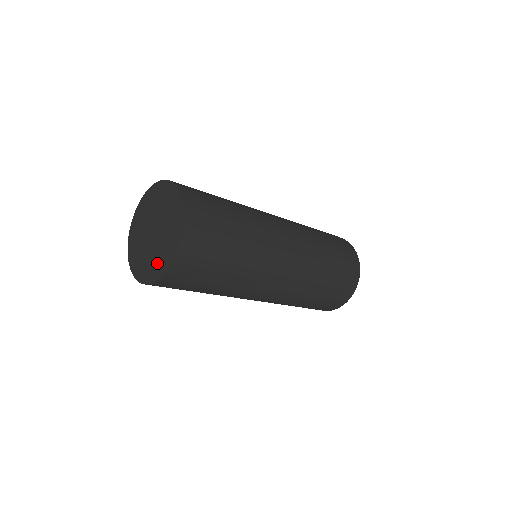
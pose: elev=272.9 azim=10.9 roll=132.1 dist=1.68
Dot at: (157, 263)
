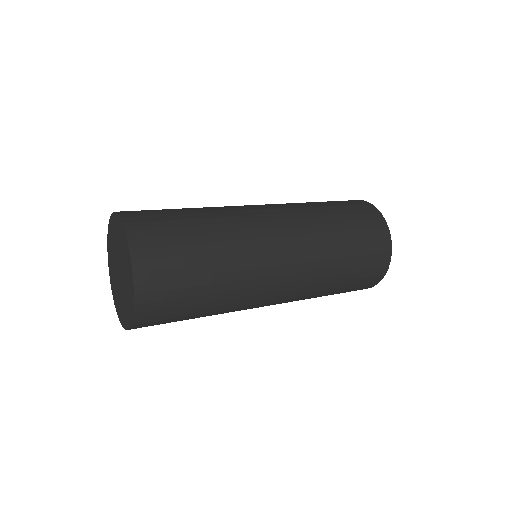
Dot at: (128, 277)
